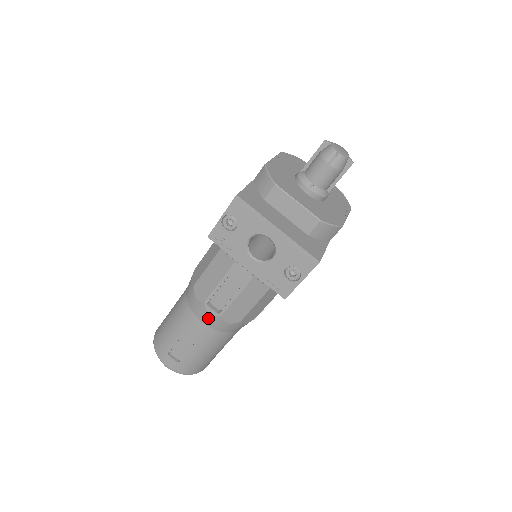
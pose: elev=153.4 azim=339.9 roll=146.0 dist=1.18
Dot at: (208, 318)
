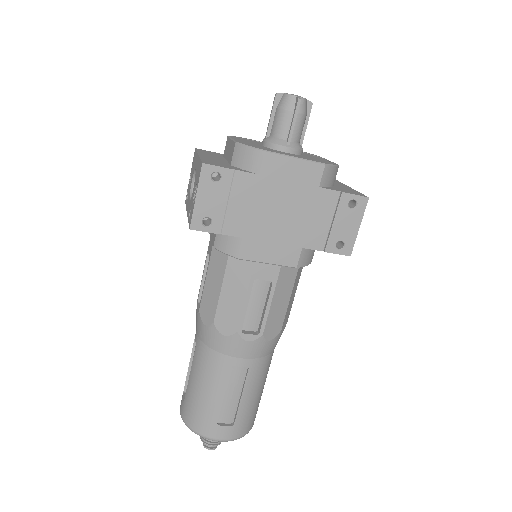
Dot at: (197, 321)
